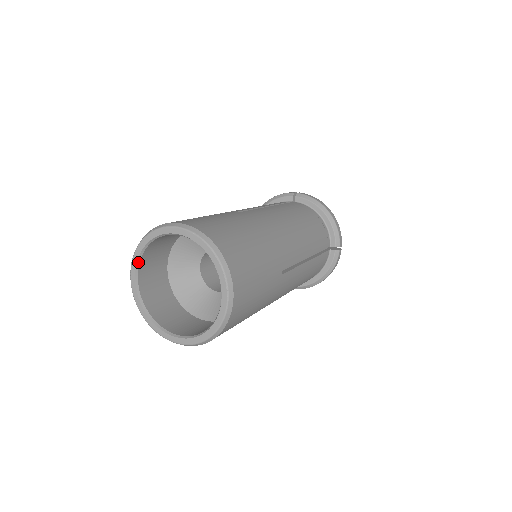
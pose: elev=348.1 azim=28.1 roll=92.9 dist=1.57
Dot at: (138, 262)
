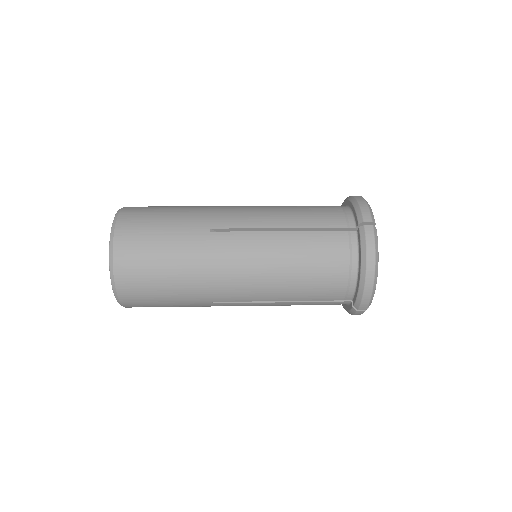
Dot at: occluded
